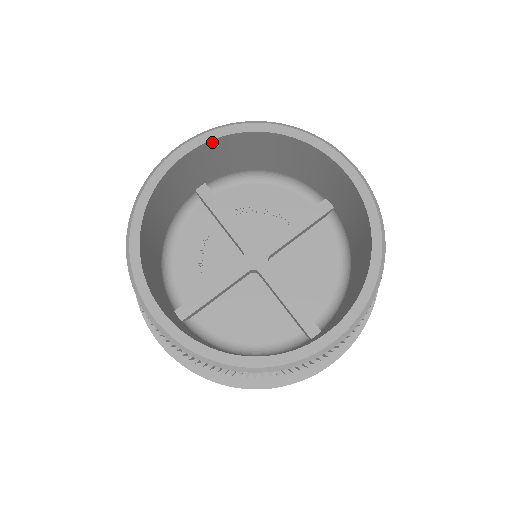
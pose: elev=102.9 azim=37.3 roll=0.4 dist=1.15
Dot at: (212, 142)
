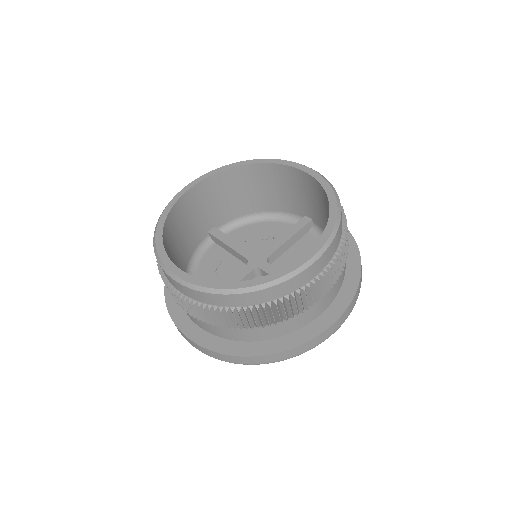
Dot at: (210, 179)
